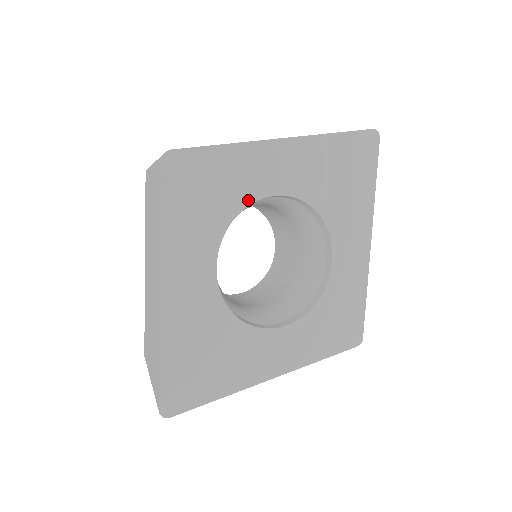
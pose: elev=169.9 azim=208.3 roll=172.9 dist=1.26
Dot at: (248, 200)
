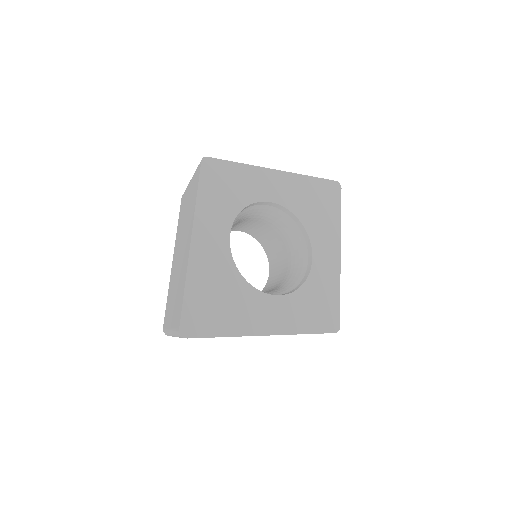
Dot at: (253, 200)
